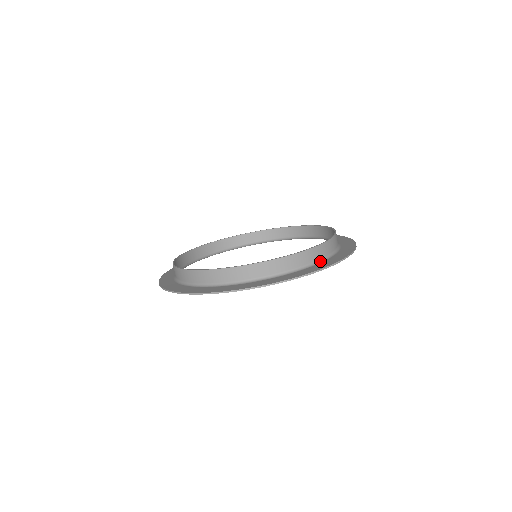
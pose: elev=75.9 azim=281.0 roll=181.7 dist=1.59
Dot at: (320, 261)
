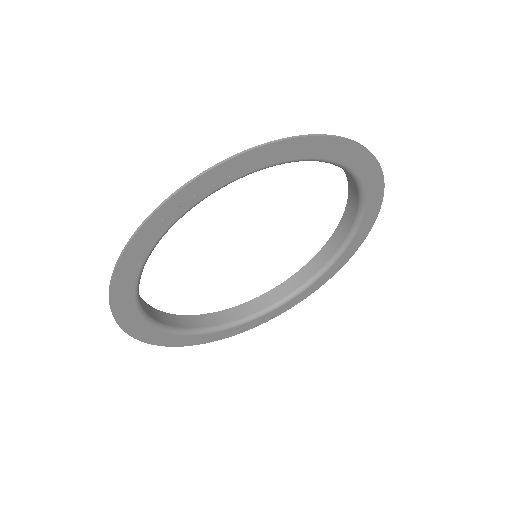
Dot at: (301, 158)
